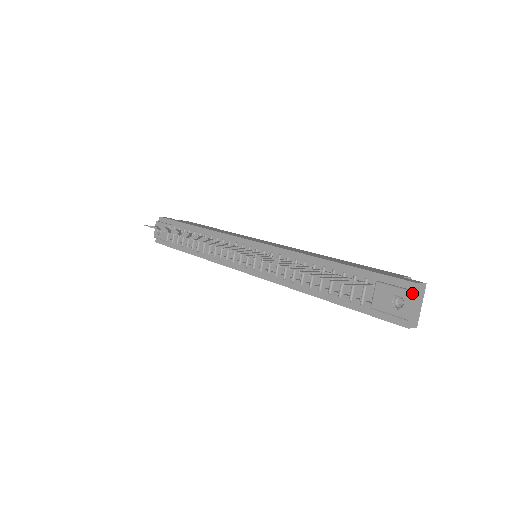
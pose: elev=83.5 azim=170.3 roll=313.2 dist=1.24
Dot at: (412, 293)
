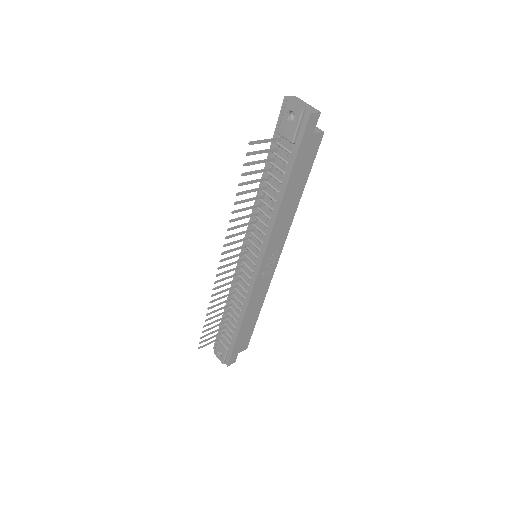
Dot at: (287, 101)
